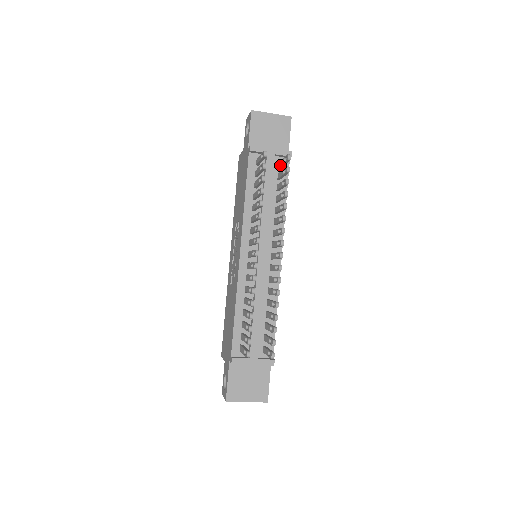
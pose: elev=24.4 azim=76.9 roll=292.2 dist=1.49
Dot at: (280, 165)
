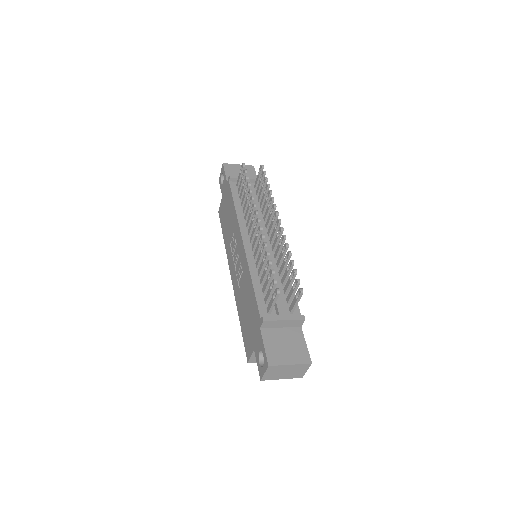
Dot at: (256, 184)
